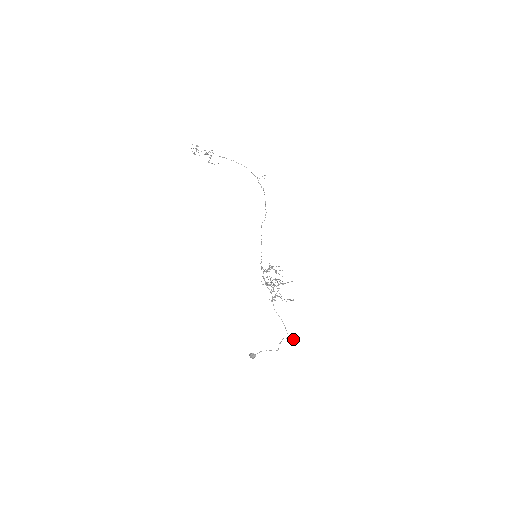
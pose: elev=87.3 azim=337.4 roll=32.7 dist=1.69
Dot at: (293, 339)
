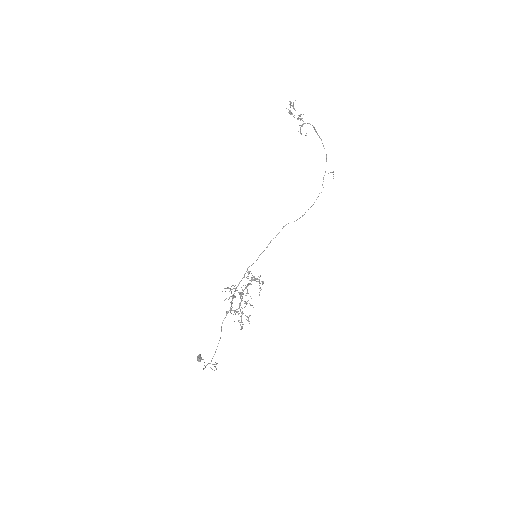
Dot at: occluded
